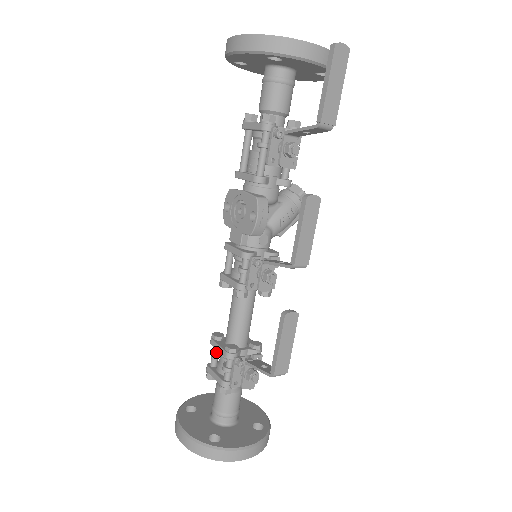
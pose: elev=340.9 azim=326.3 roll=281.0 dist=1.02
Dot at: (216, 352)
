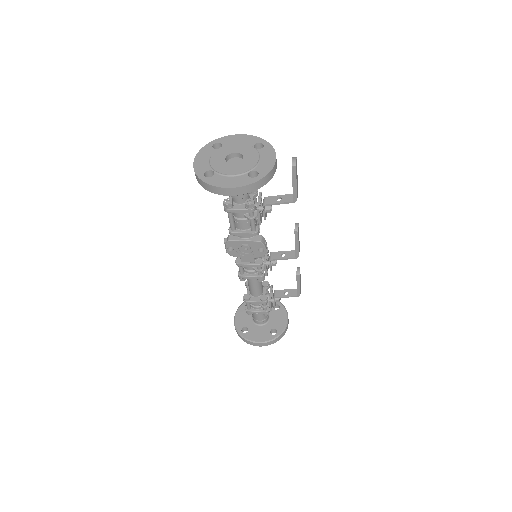
Dot at: occluded
